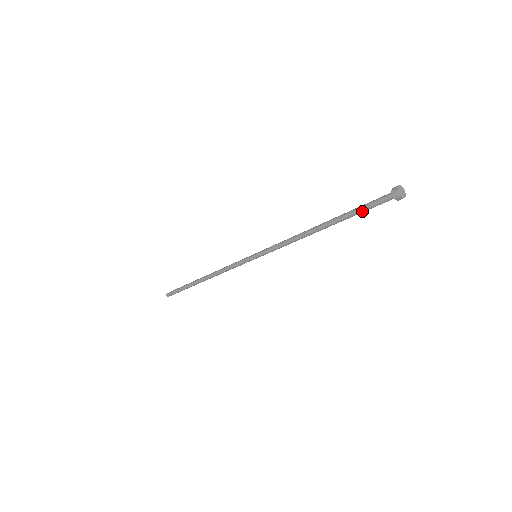
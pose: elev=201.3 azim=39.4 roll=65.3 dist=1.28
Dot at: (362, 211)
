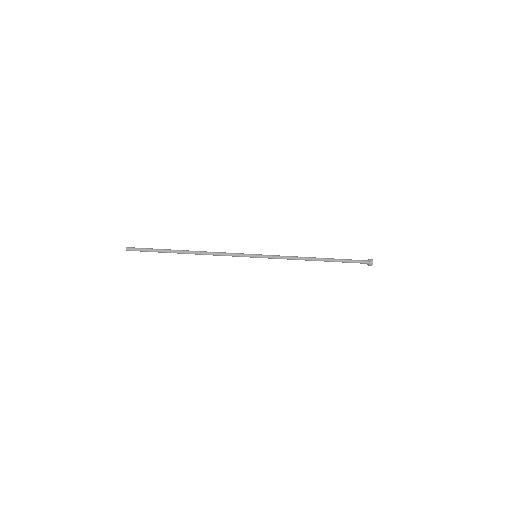
Dot at: (348, 261)
